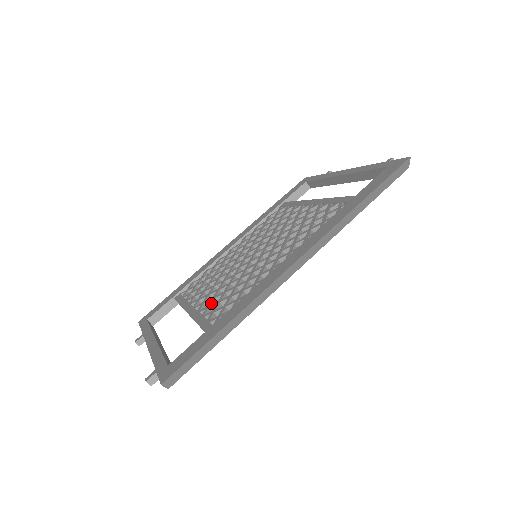
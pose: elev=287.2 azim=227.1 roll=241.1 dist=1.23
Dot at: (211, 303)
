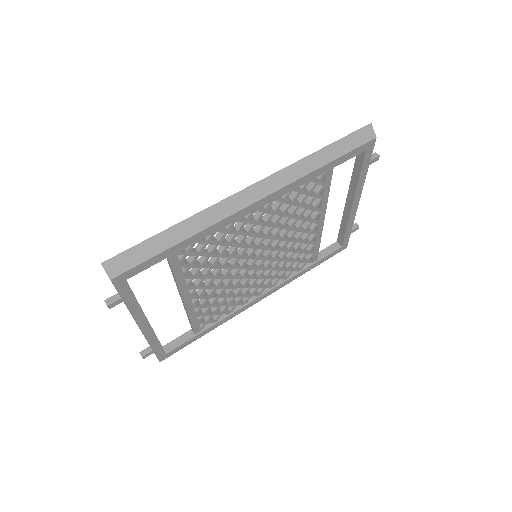
Dot at: occluded
